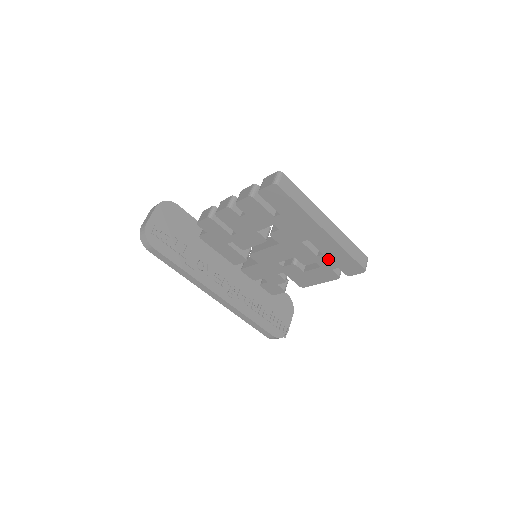
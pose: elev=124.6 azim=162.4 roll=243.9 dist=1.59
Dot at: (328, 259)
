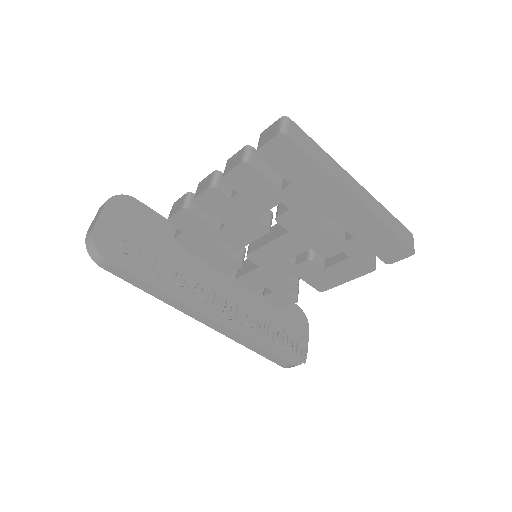
Dot at: (360, 244)
